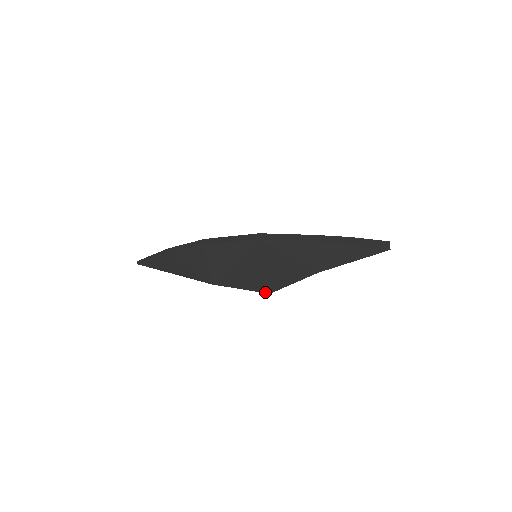
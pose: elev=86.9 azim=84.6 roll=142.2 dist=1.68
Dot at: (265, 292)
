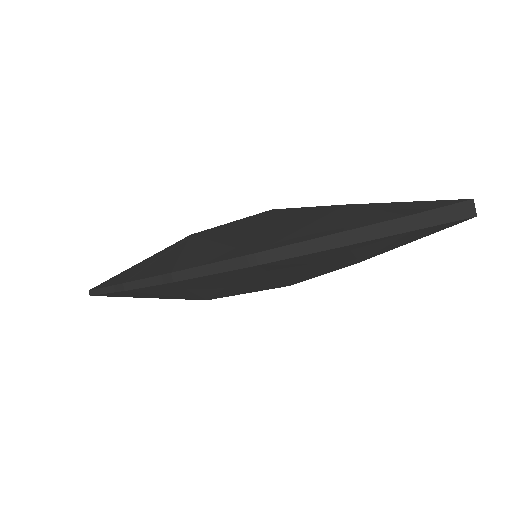
Dot at: (283, 286)
